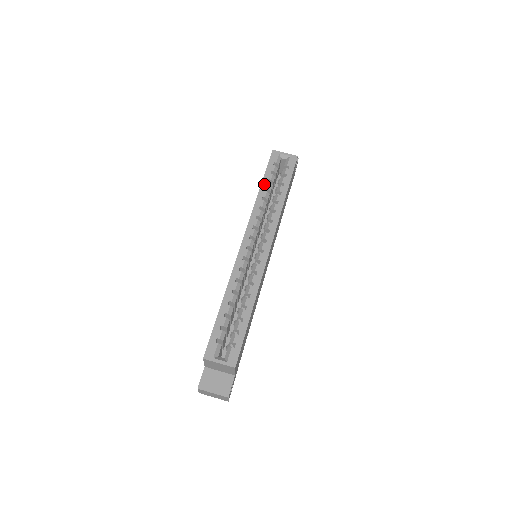
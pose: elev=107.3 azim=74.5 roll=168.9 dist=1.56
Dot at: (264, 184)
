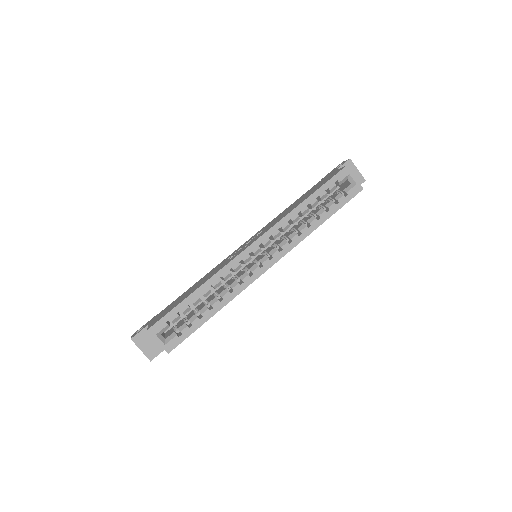
Dot at: (311, 198)
